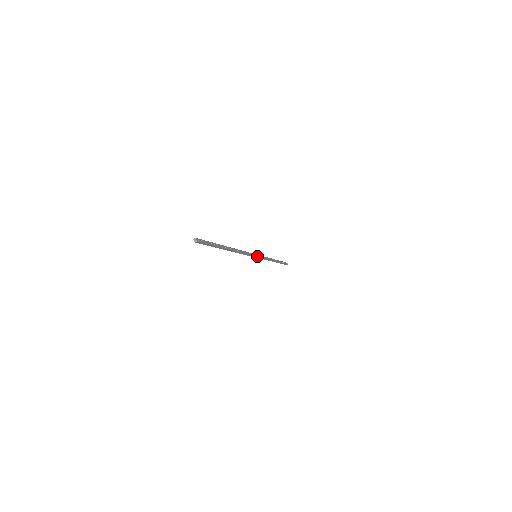
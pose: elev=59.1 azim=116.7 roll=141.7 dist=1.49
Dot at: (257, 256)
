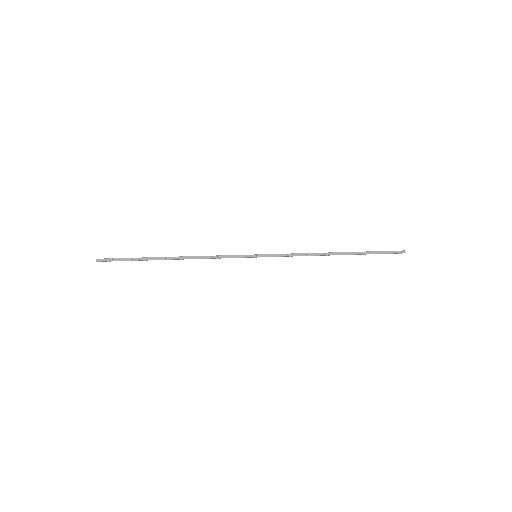
Dot at: (257, 256)
